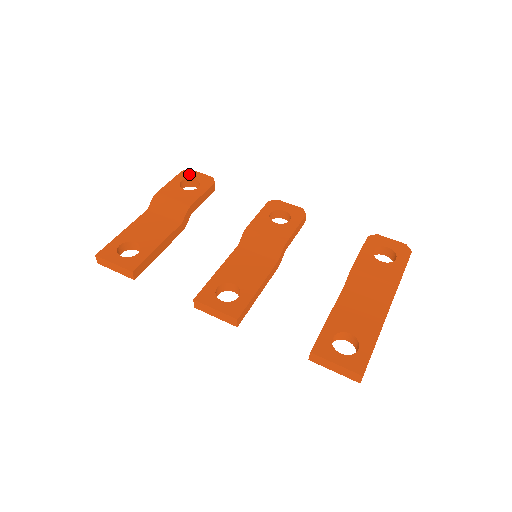
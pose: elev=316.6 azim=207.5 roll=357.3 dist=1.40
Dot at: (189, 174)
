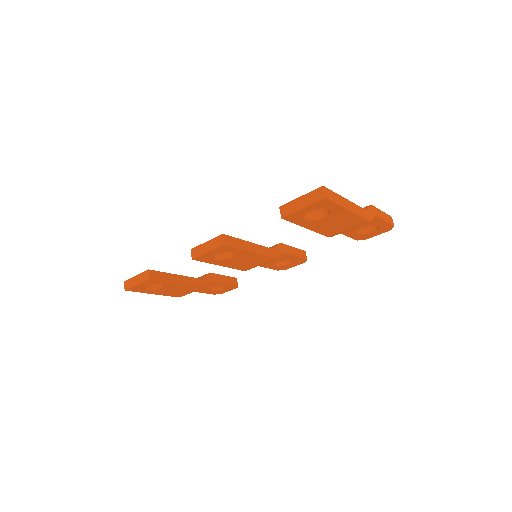
Dot at: occluded
